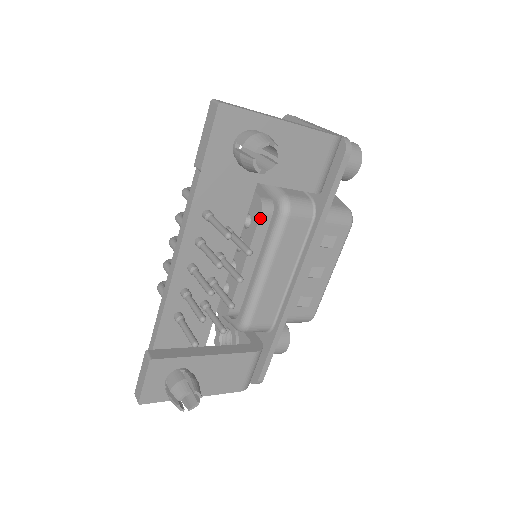
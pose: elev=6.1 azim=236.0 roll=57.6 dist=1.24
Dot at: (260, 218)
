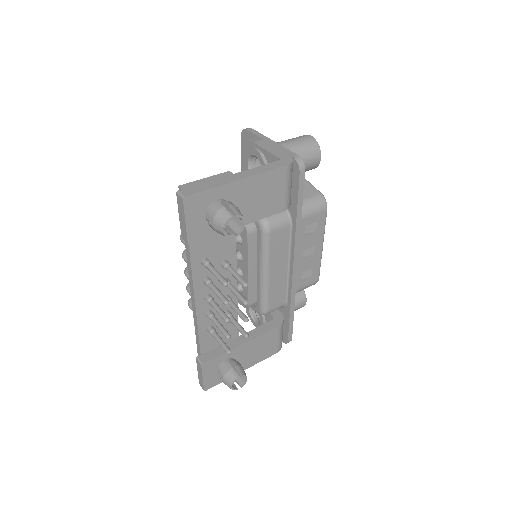
Dot at: (248, 238)
